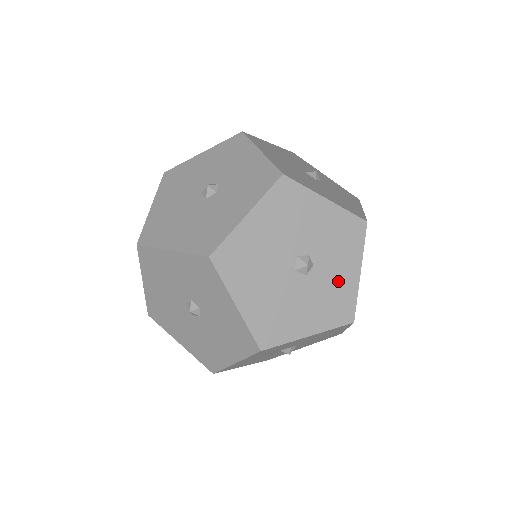
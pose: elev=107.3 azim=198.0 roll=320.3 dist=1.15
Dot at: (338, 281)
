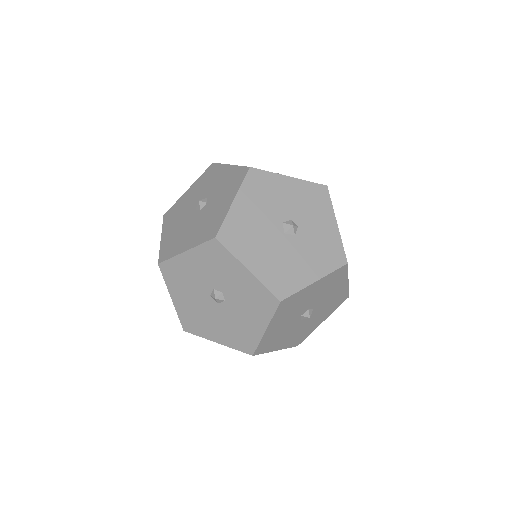
Dot at: (322, 234)
